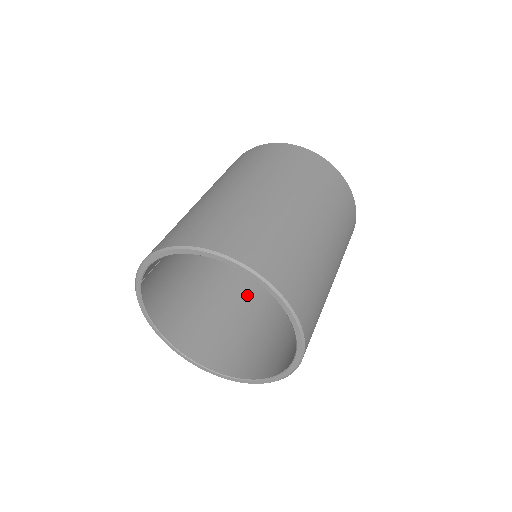
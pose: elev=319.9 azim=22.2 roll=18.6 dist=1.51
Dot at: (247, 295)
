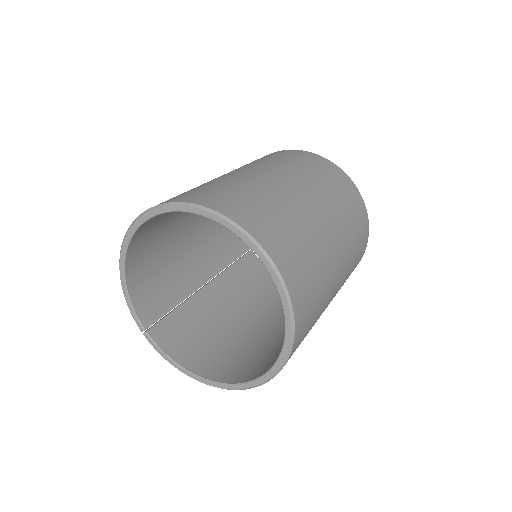
Dot at: occluded
